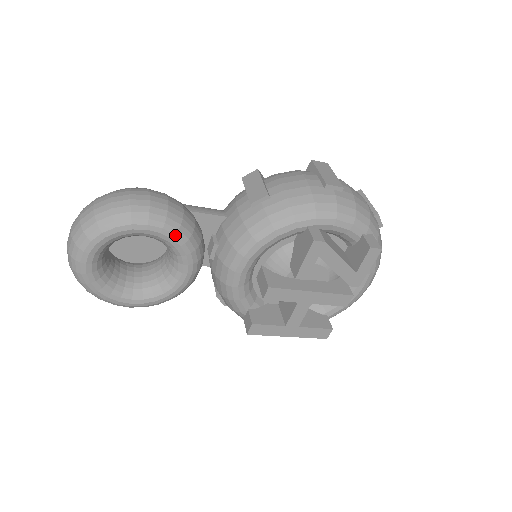
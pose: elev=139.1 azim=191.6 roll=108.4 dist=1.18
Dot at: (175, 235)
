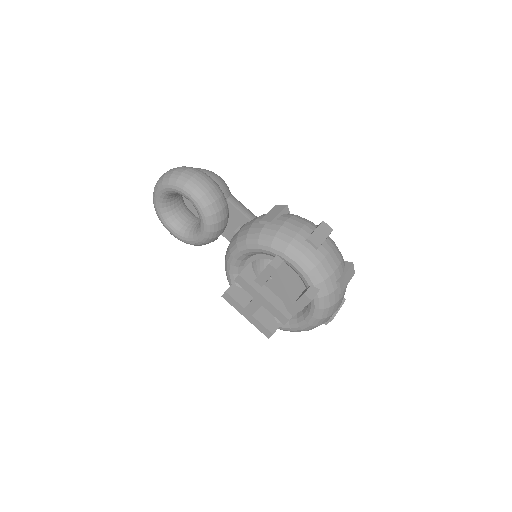
Dot at: (201, 209)
